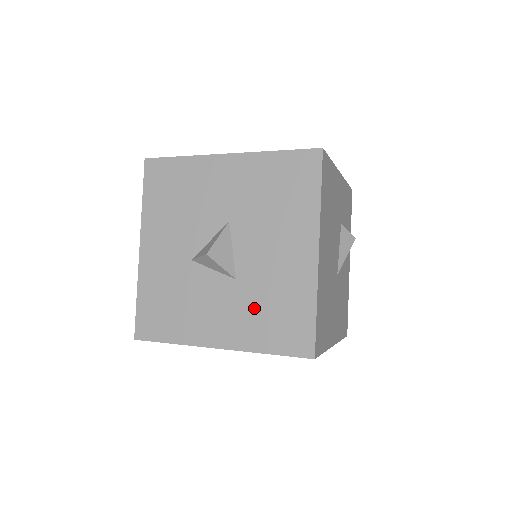
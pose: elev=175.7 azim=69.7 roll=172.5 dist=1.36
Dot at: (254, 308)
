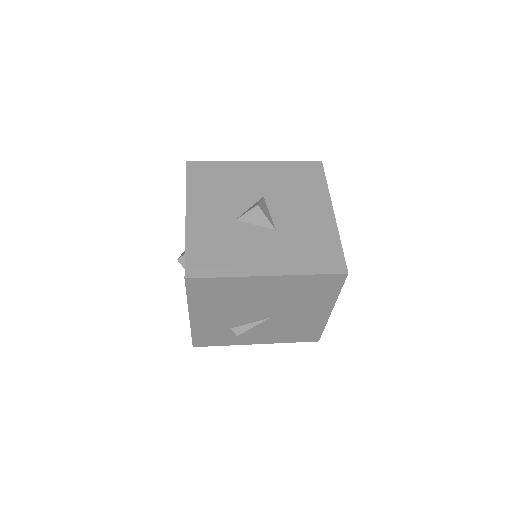
Dot at: (294, 246)
